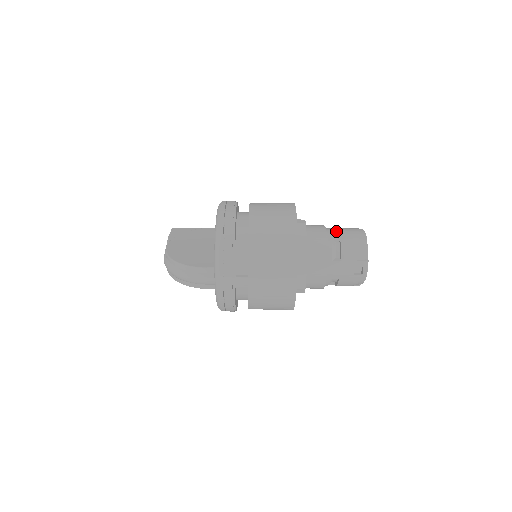
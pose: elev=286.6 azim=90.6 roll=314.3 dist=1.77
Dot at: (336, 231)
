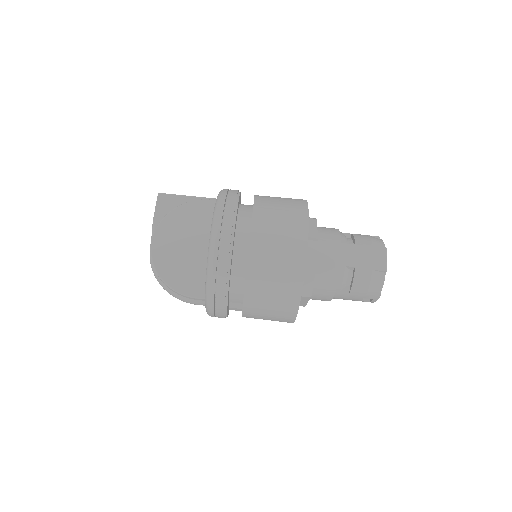
Dot at: (353, 256)
